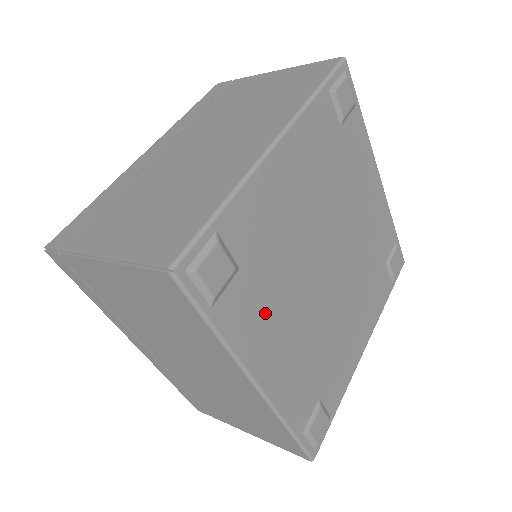
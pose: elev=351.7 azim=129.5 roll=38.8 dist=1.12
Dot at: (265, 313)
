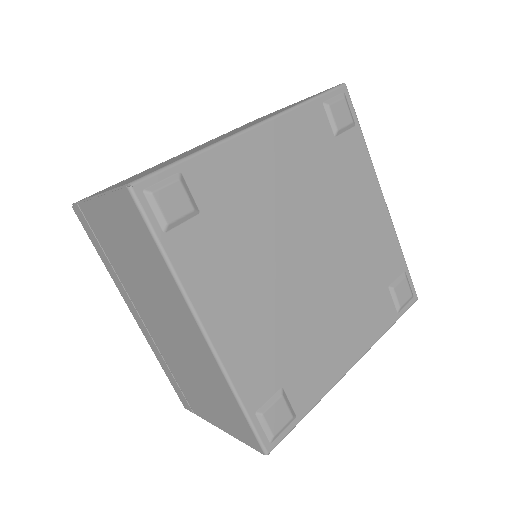
Dot at: (224, 266)
